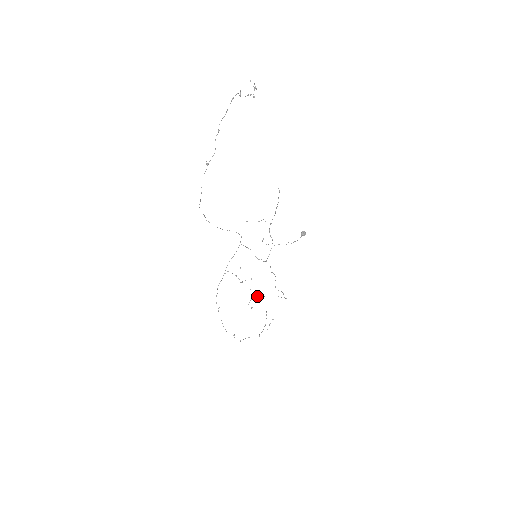
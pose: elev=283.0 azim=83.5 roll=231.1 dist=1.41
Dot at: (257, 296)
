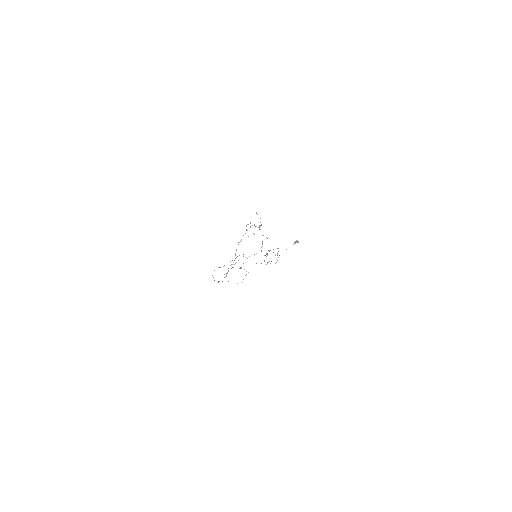
Dot at: occluded
